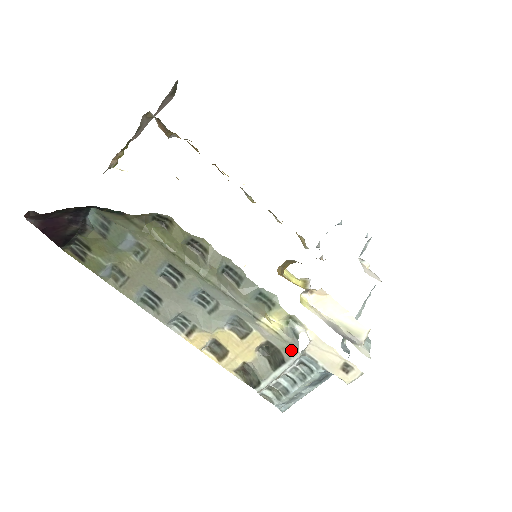
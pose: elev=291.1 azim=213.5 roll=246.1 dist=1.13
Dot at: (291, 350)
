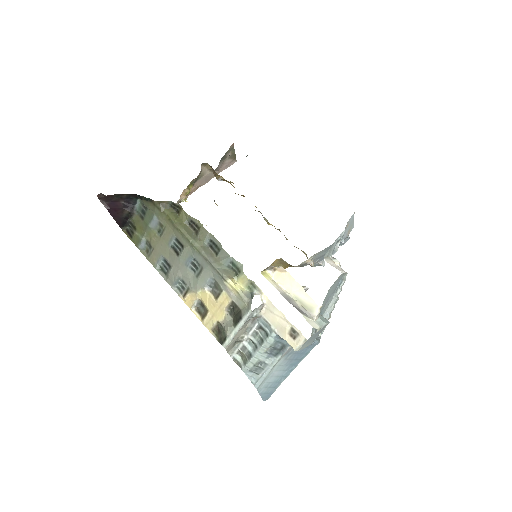
Dot at: (247, 308)
